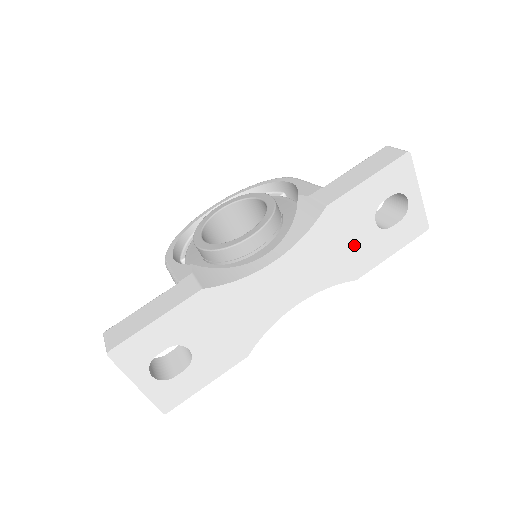
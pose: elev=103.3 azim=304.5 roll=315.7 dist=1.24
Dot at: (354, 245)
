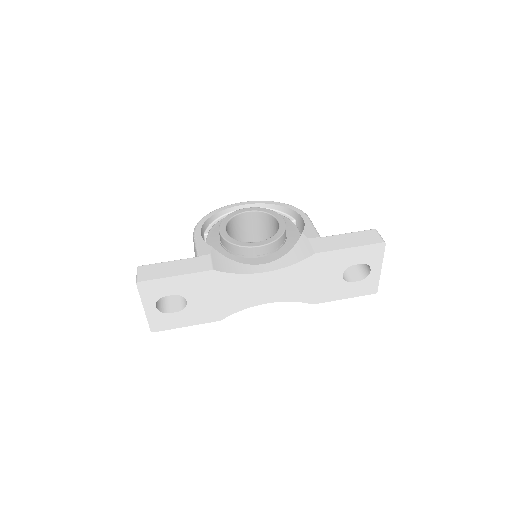
Dot at: (322, 283)
